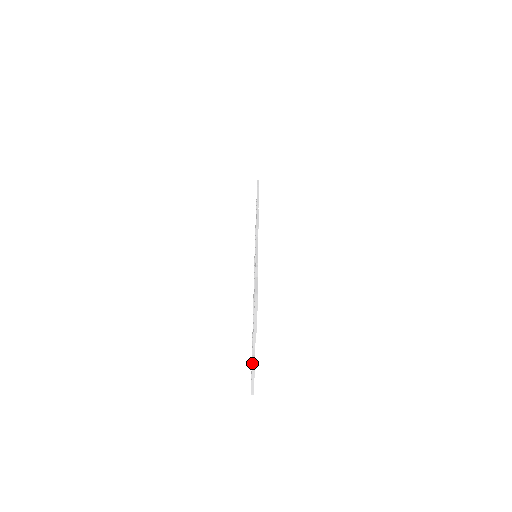
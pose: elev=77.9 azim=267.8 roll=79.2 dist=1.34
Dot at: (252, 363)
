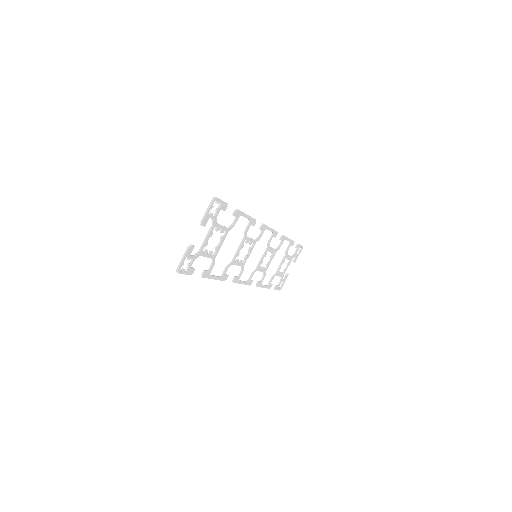
Dot at: (189, 246)
